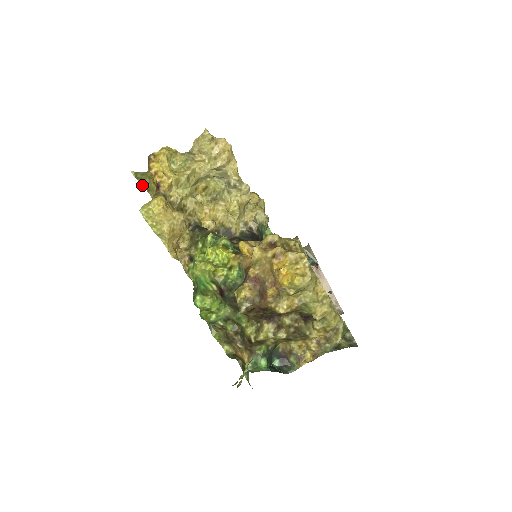
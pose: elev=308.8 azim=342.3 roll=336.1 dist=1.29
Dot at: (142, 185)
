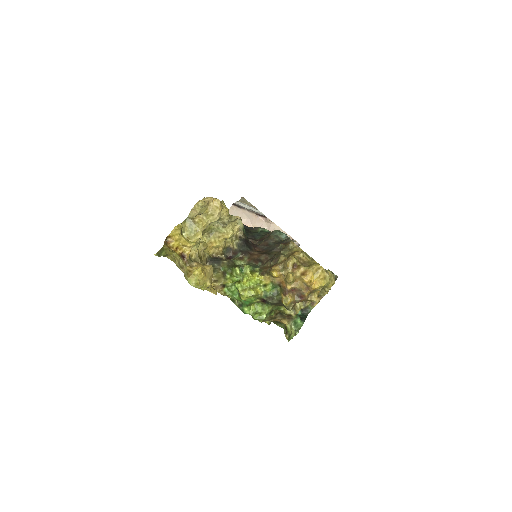
Dot at: occluded
